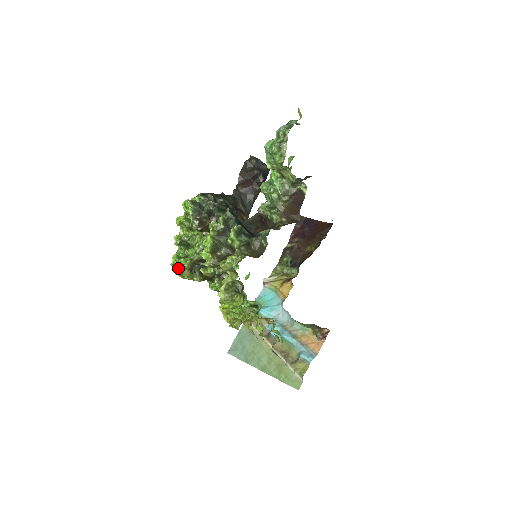
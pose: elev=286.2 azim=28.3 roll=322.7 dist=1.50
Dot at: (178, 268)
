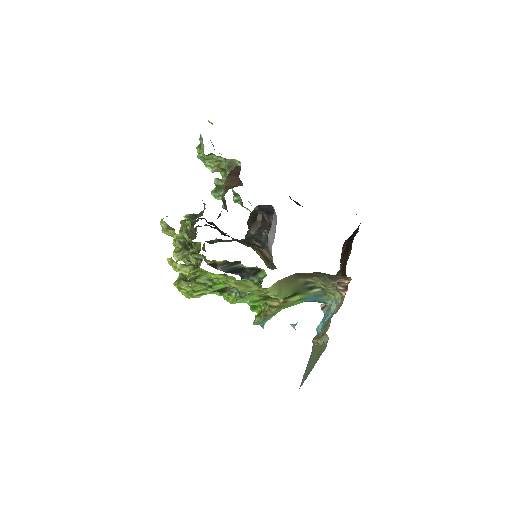
Dot at: (188, 293)
